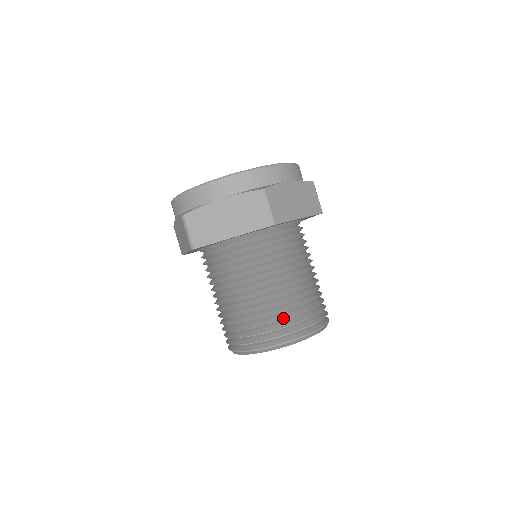
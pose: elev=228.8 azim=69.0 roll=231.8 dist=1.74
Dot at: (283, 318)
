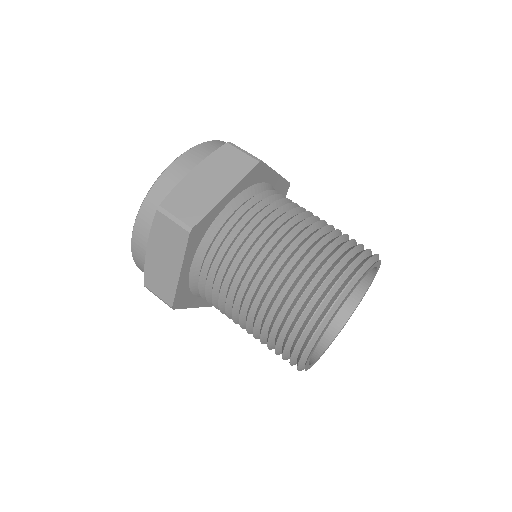
Dot at: (292, 307)
